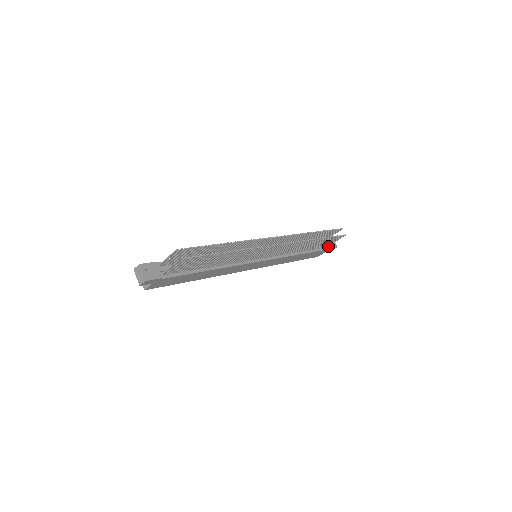
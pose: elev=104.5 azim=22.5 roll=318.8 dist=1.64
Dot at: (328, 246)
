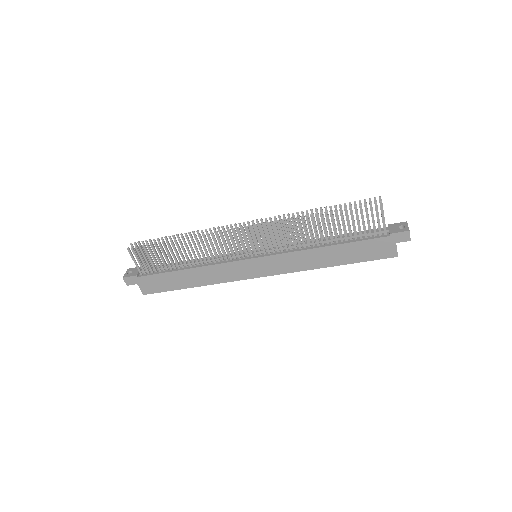
Dot at: (389, 232)
